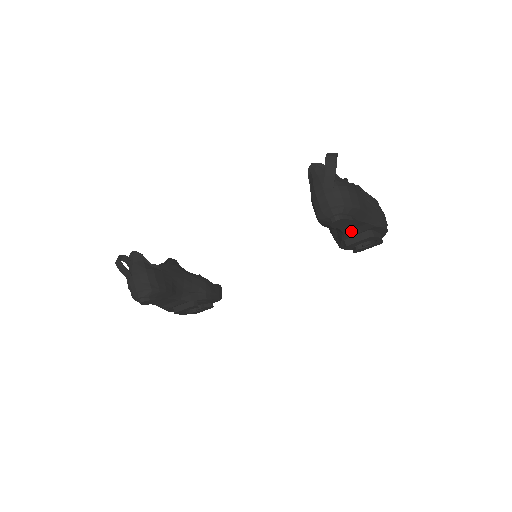
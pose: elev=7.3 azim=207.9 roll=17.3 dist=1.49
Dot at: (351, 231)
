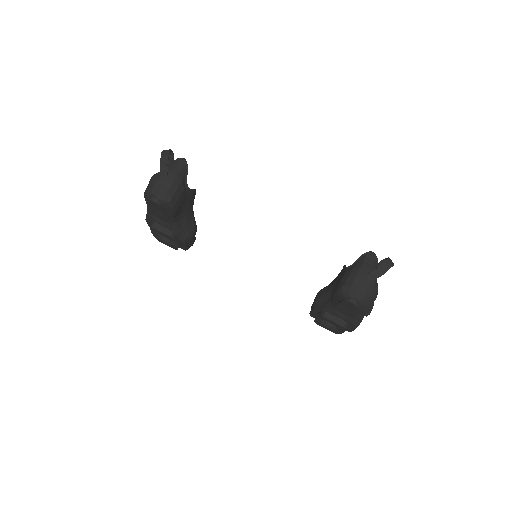
Dot at: (338, 312)
